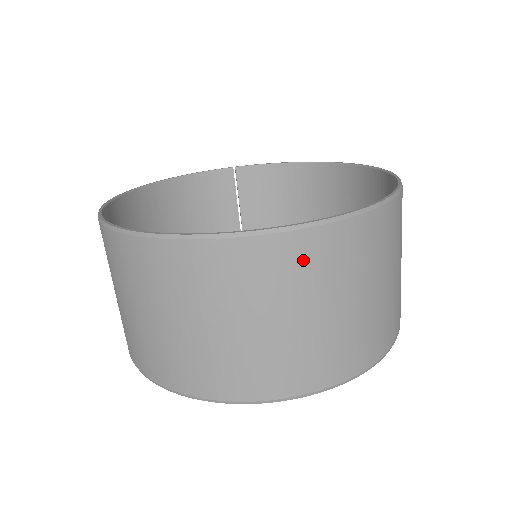
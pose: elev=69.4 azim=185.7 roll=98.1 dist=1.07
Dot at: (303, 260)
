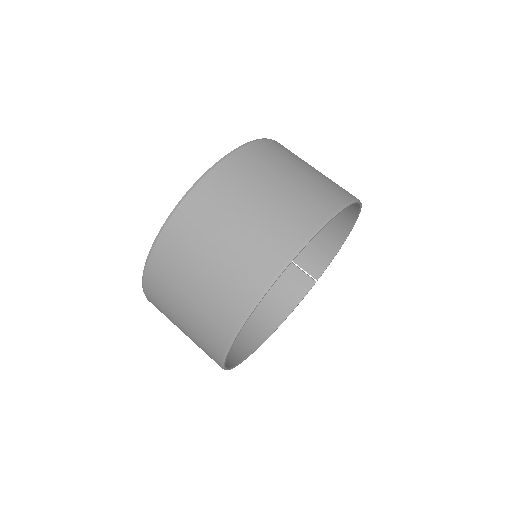
Dot at: (191, 221)
